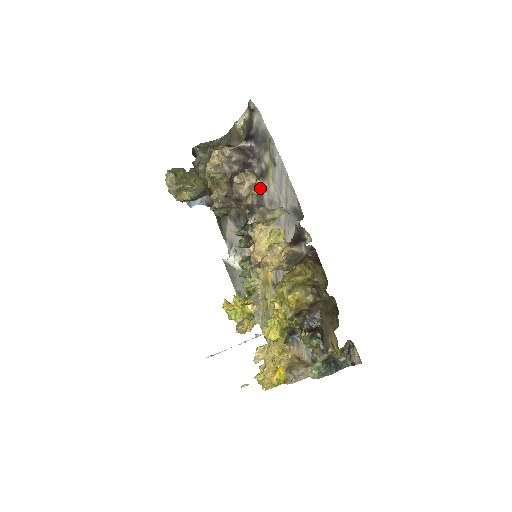
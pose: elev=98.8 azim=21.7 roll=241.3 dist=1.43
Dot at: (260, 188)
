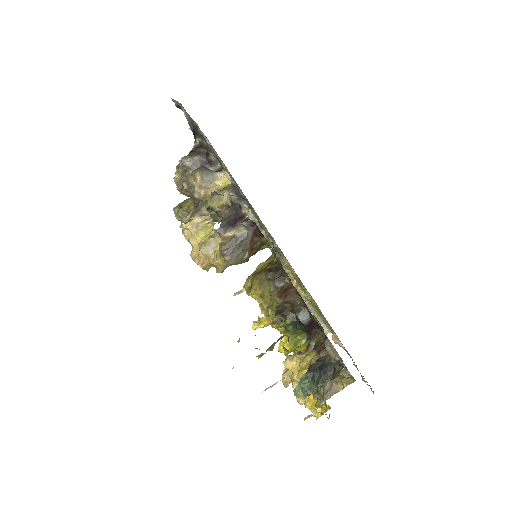
Dot at: (225, 180)
